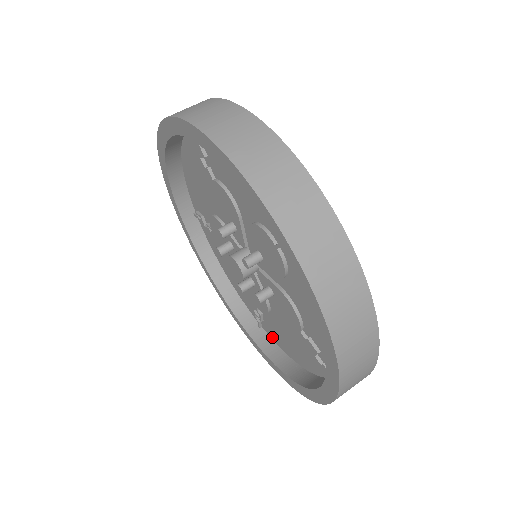
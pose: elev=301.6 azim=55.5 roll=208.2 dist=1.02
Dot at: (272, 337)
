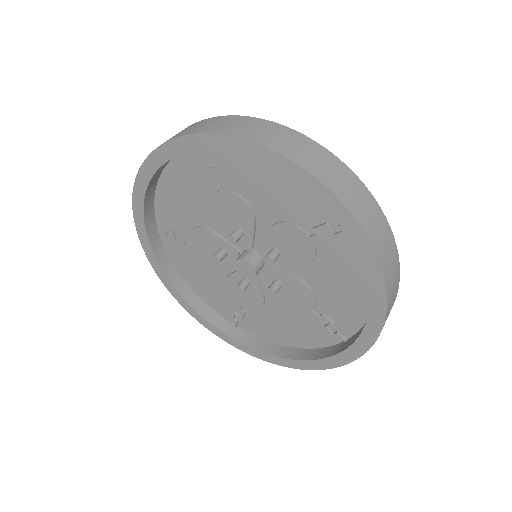
Dot at: (355, 327)
